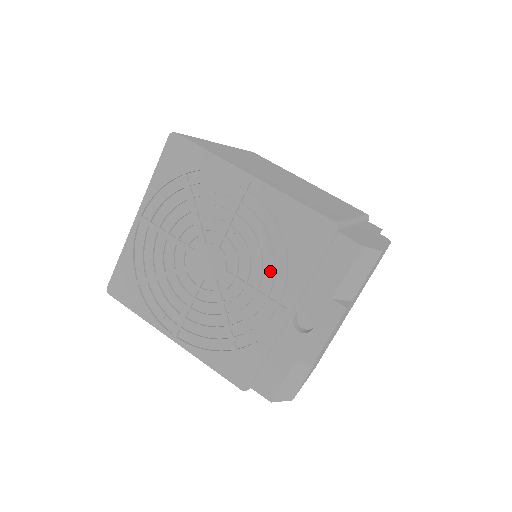
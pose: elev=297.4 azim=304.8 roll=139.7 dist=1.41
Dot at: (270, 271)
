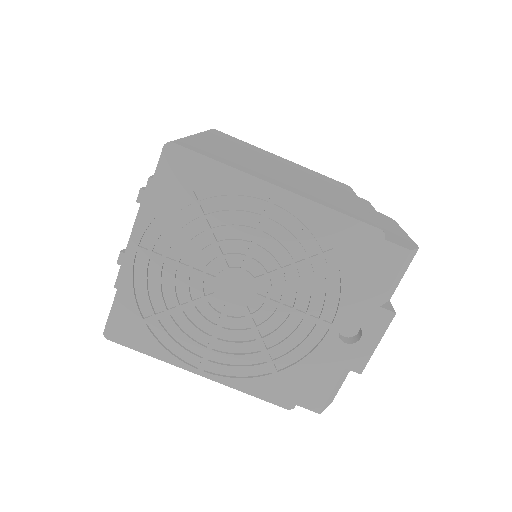
Dot at: (309, 288)
